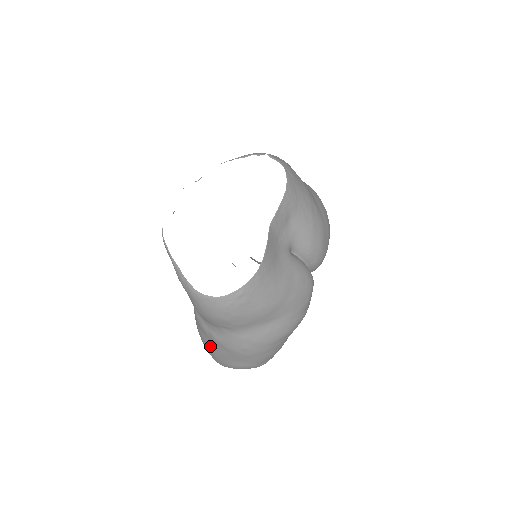
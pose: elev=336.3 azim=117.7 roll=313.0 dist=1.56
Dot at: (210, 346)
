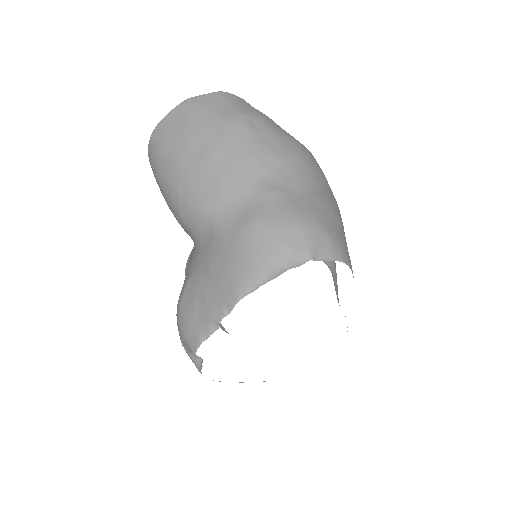
Dot at: occluded
